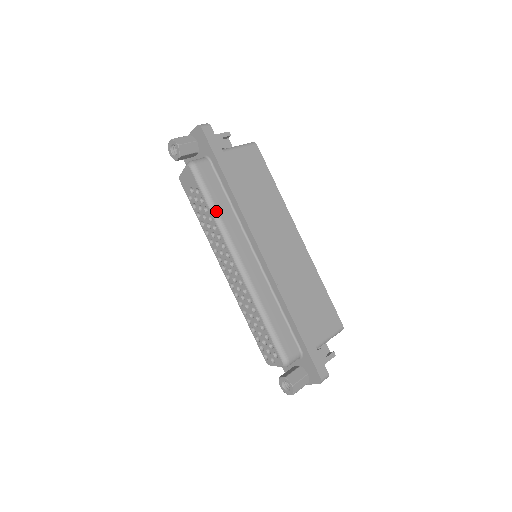
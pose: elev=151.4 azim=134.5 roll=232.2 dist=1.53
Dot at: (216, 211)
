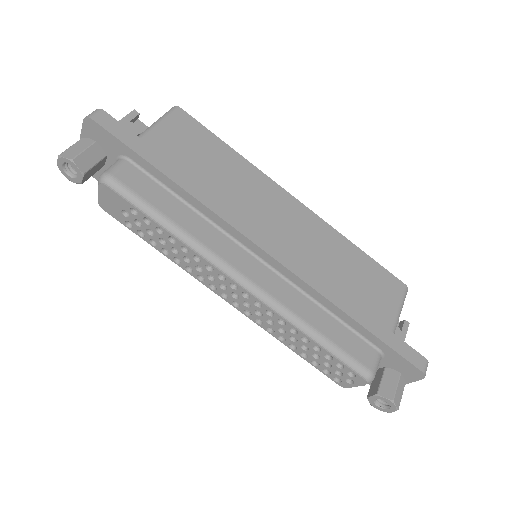
Dot at: (174, 226)
